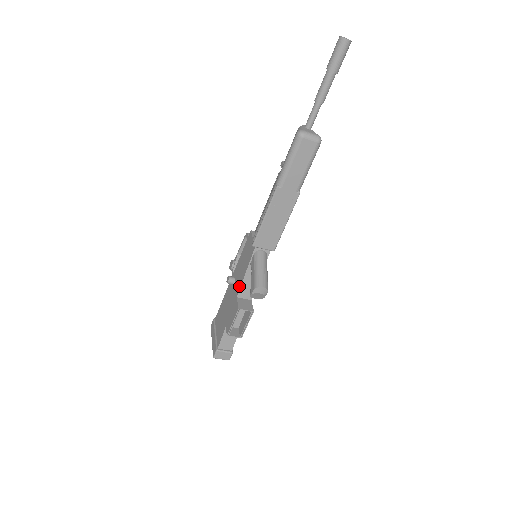
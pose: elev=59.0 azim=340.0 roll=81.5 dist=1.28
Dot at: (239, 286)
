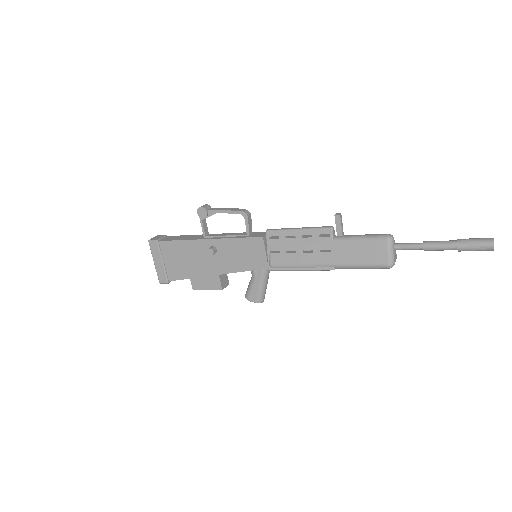
Dot at: (227, 271)
